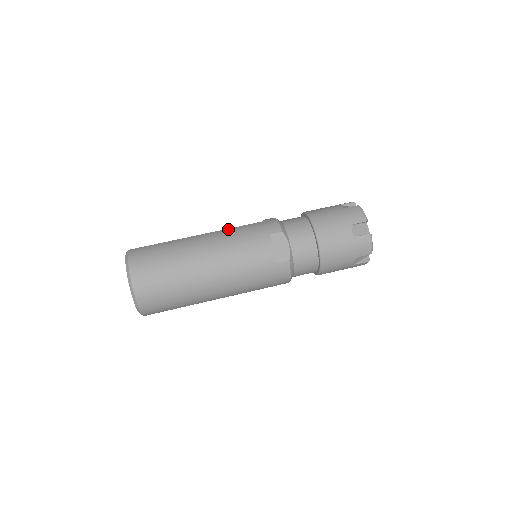
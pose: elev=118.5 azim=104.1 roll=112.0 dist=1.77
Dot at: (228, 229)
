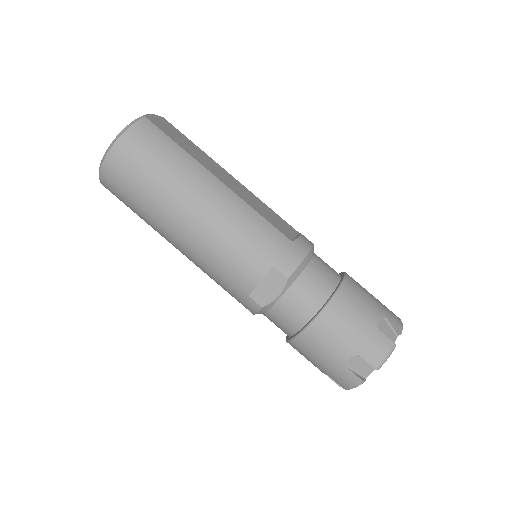
Dot at: (251, 209)
